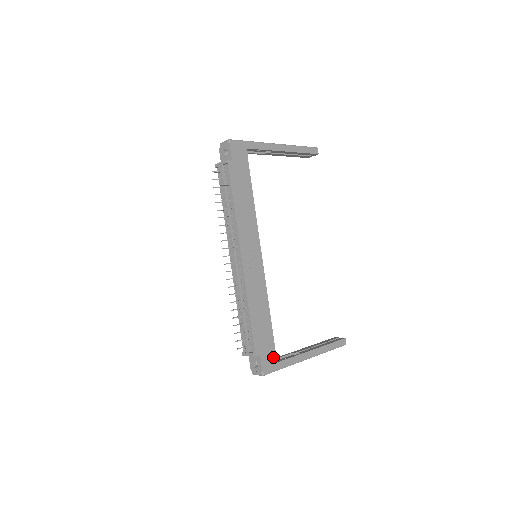
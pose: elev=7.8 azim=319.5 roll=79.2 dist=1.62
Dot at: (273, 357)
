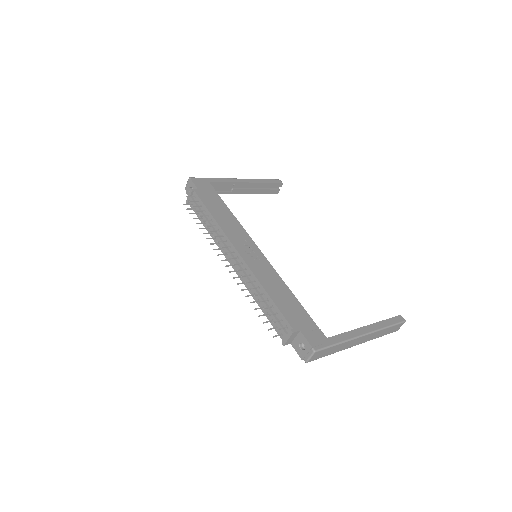
Dot at: (318, 333)
